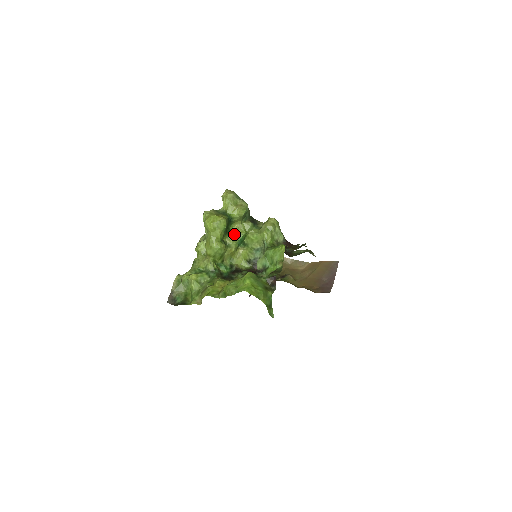
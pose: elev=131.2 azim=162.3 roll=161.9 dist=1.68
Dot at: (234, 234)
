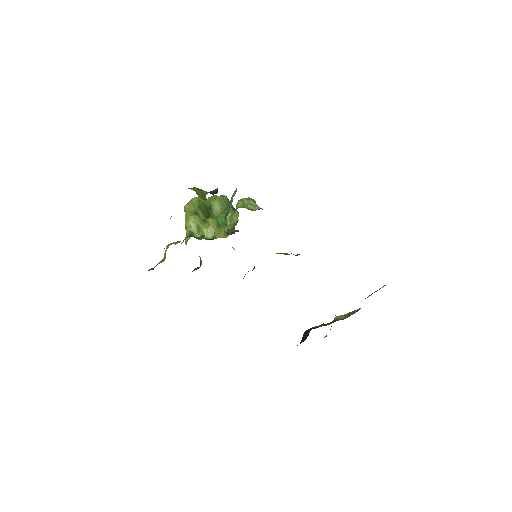
Dot at: occluded
